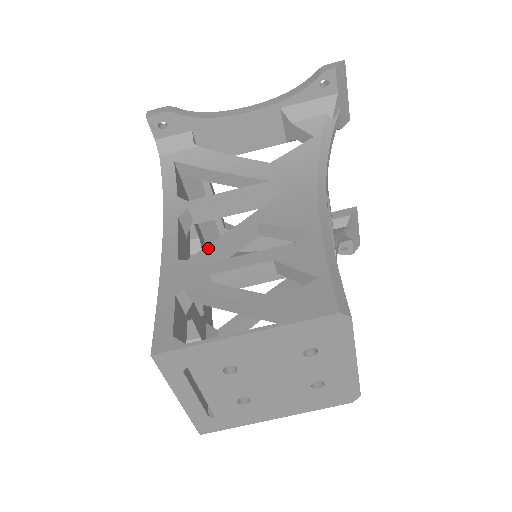
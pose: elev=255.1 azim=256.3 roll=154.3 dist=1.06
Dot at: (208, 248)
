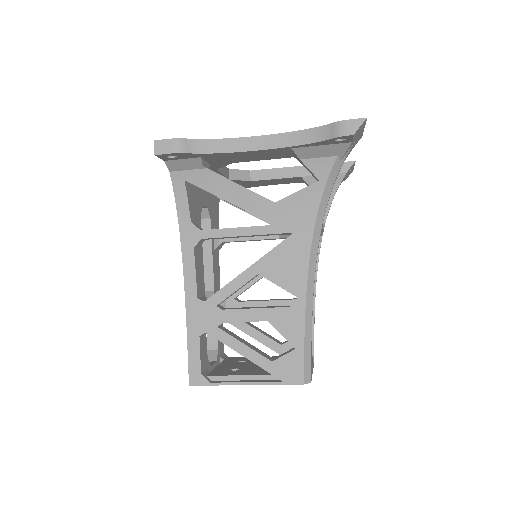
Dot at: (220, 293)
